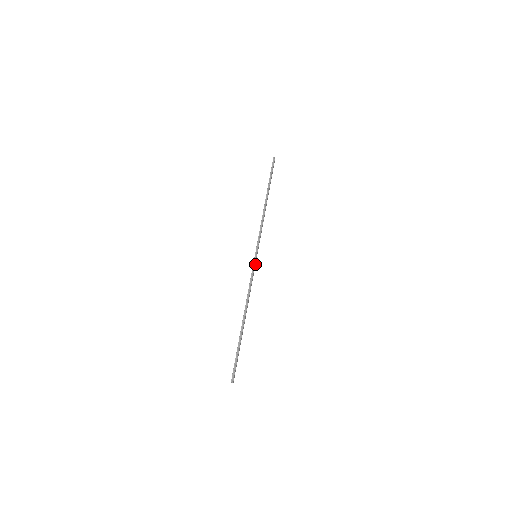
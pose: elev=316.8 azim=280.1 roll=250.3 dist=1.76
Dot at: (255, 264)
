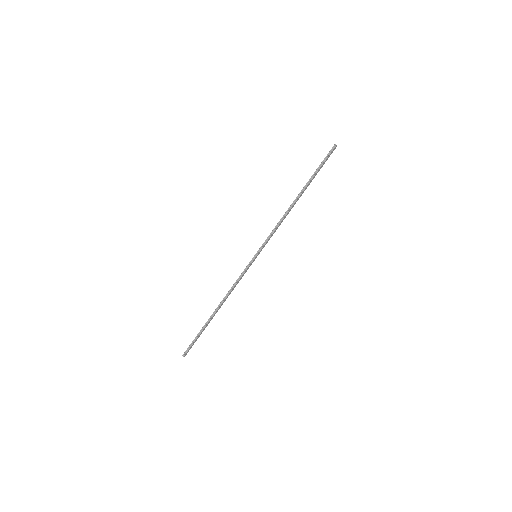
Dot at: (251, 263)
